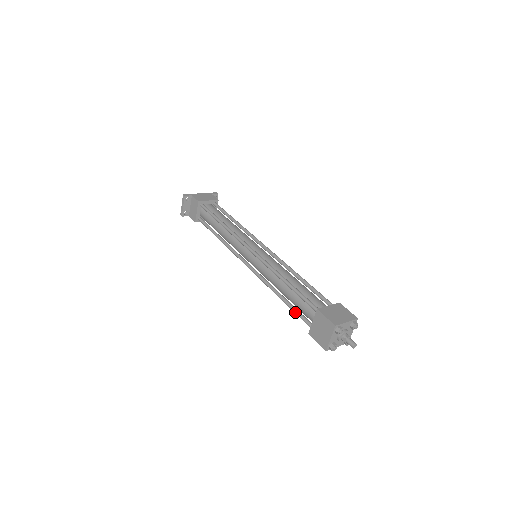
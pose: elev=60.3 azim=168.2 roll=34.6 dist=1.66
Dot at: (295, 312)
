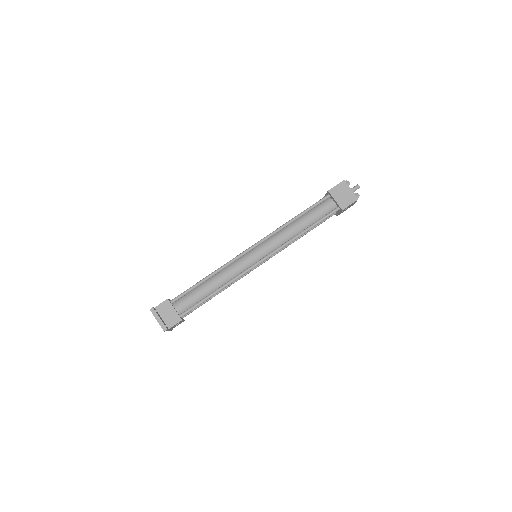
Dot at: (322, 219)
